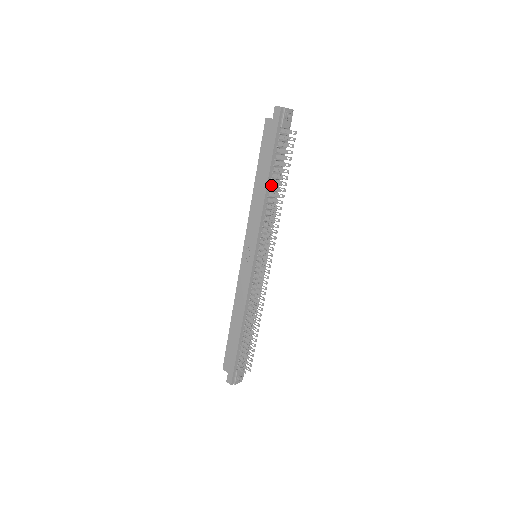
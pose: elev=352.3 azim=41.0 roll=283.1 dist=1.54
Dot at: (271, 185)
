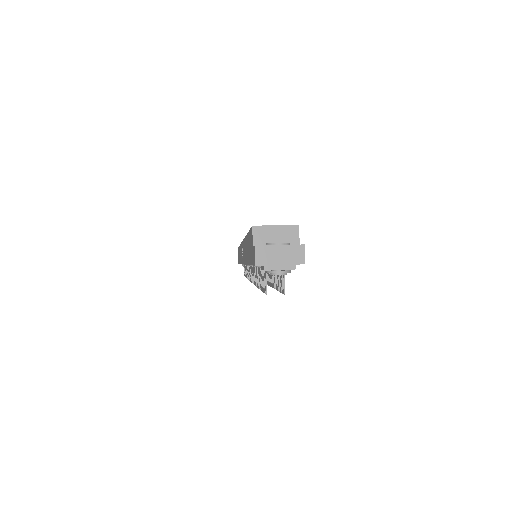
Dot at: occluded
